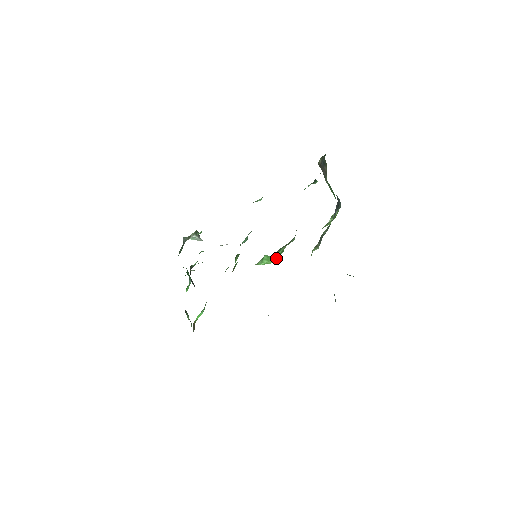
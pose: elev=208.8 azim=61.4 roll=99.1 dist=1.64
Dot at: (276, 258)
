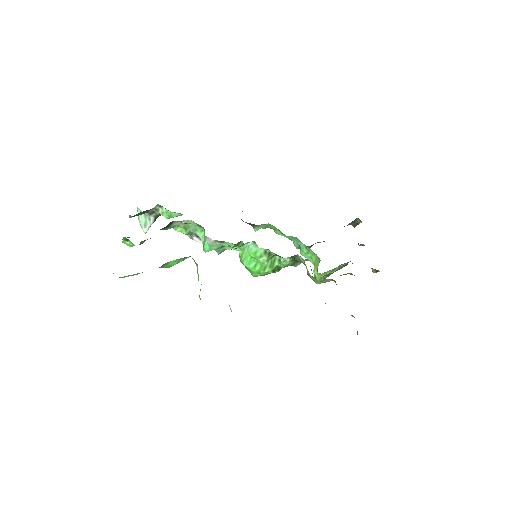
Dot at: (272, 271)
